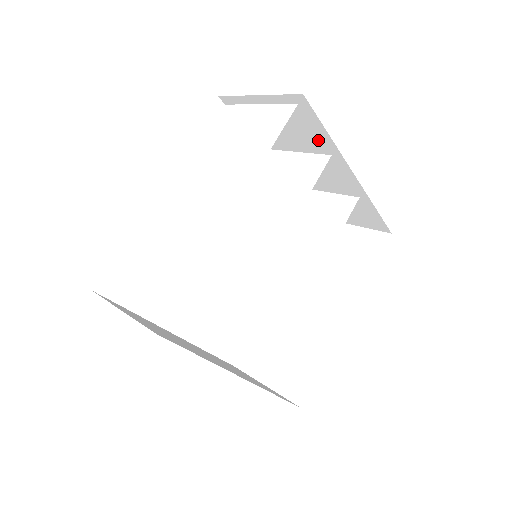
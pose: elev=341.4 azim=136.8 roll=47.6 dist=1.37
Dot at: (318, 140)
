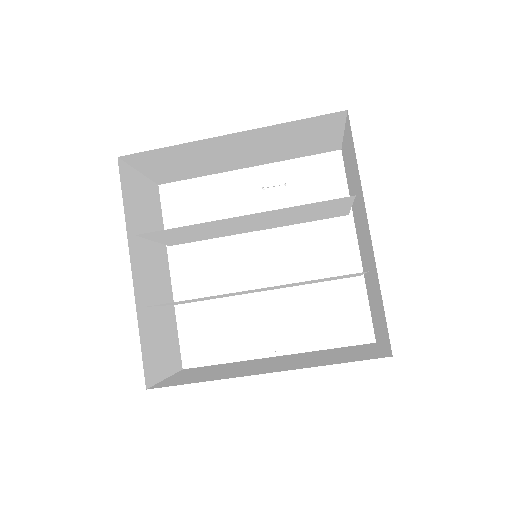
Dot at: (357, 177)
